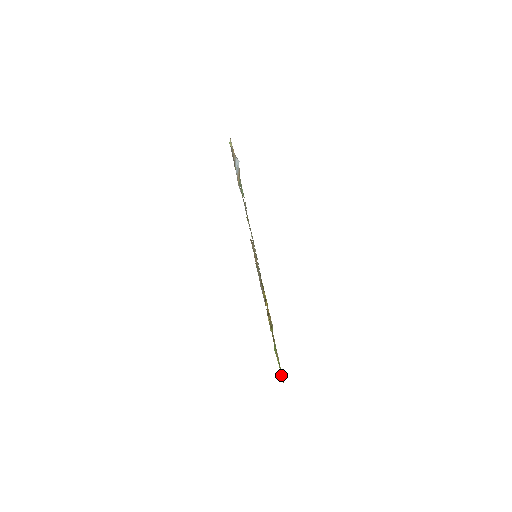
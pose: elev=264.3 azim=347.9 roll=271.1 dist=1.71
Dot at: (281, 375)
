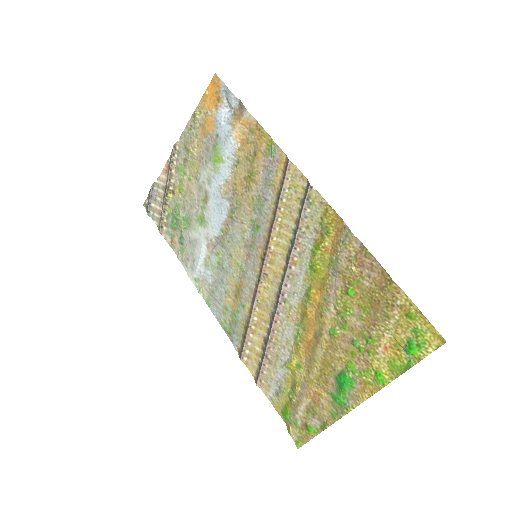
Dot at: (422, 339)
